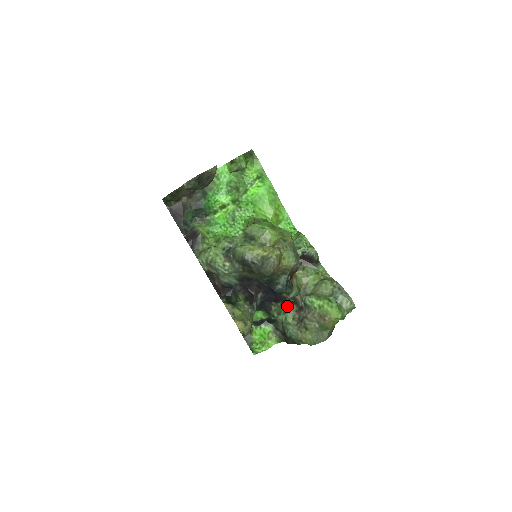
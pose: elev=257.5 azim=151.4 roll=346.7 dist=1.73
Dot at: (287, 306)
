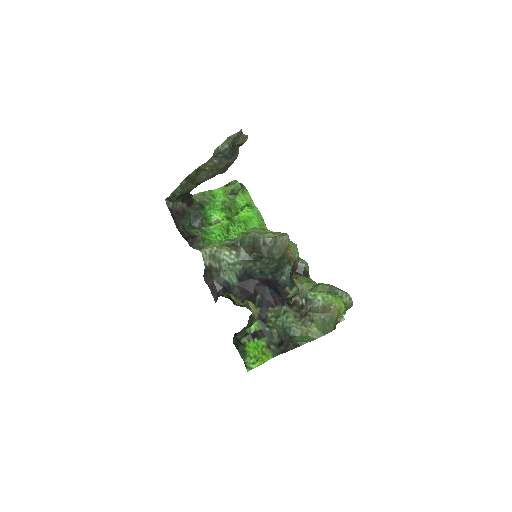
Dot at: (287, 306)
